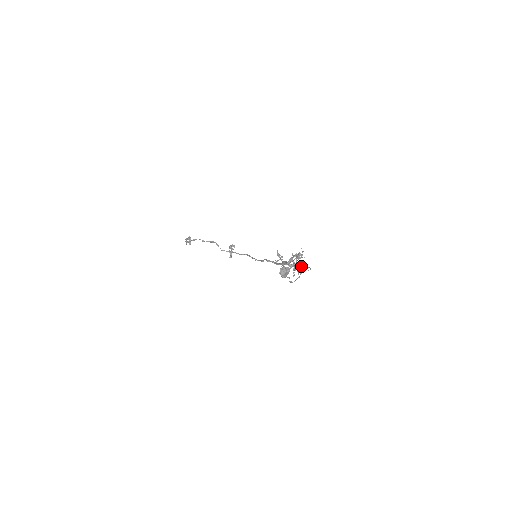
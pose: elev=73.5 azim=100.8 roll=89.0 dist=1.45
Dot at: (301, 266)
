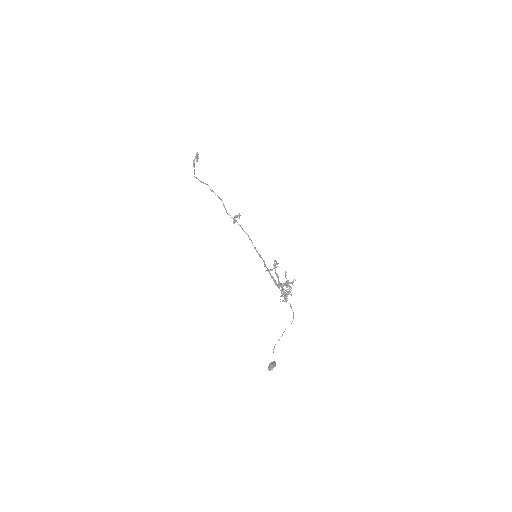
Dot at: occluded
